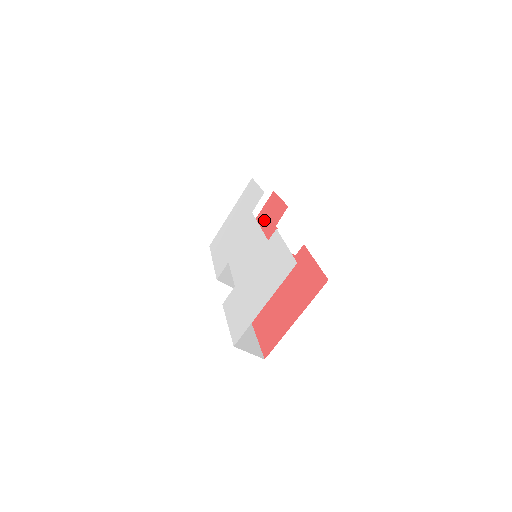
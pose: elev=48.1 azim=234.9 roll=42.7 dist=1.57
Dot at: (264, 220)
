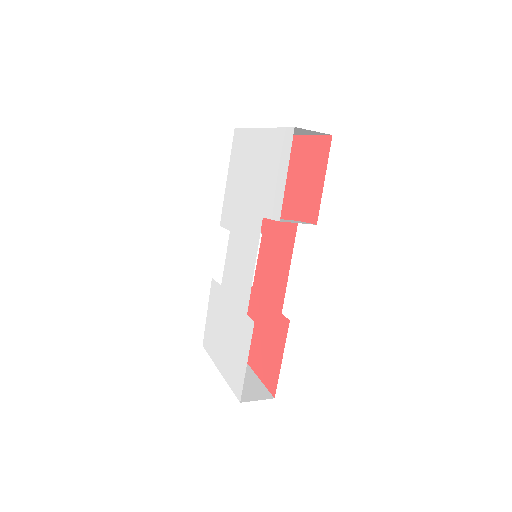
Dot at: (301, 171)
